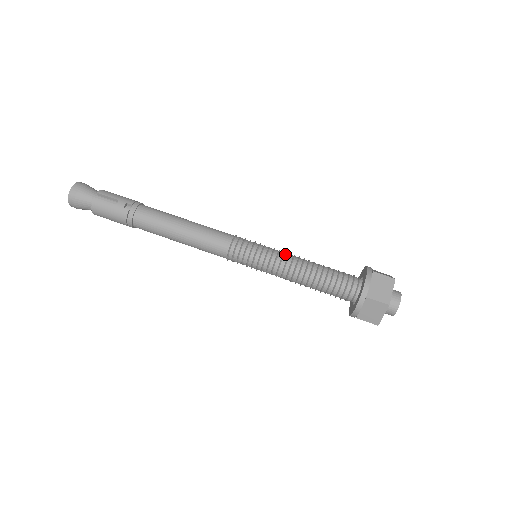
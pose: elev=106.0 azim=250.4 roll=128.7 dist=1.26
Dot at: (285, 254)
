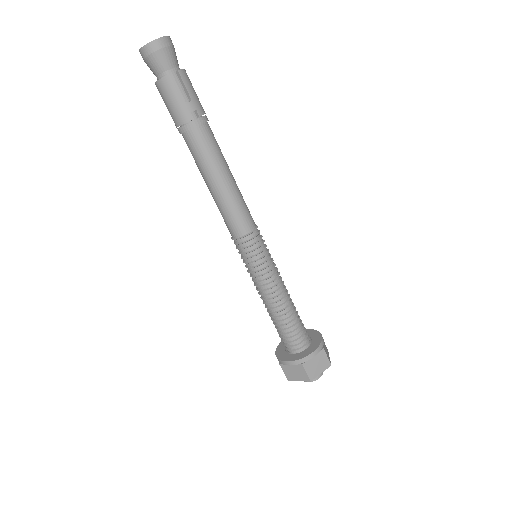
Dot at: (279, 277)
